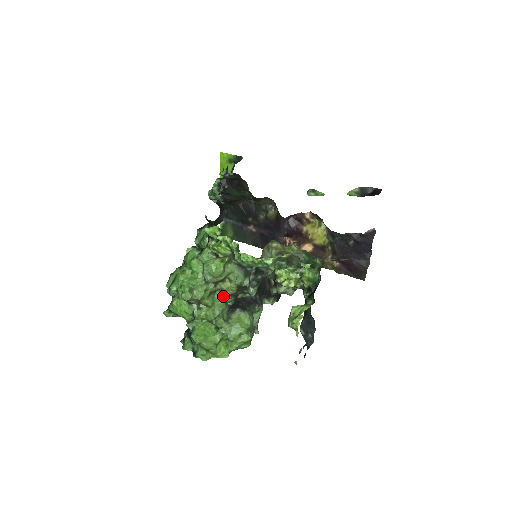
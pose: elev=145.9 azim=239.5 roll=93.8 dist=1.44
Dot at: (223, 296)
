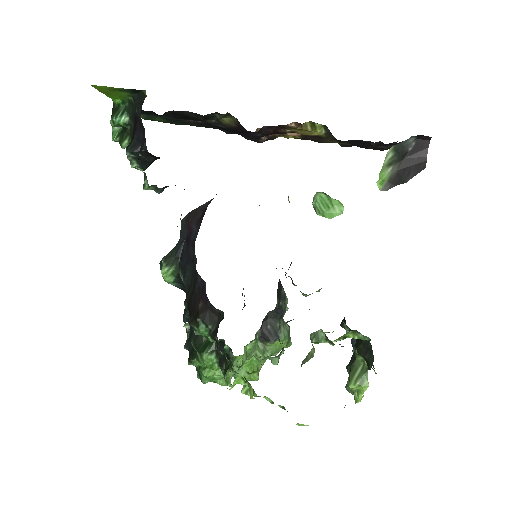
Dot at: (251, 341)
